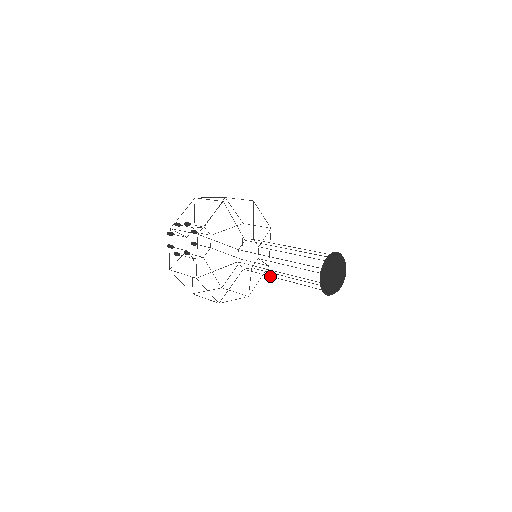
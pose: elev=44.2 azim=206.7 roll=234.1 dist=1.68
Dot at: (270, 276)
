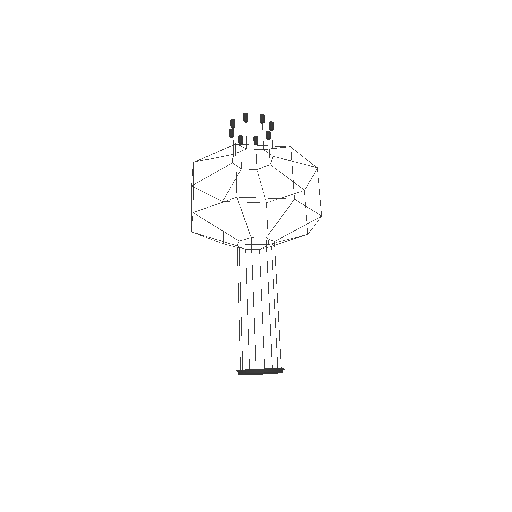
Dot at: occluded
